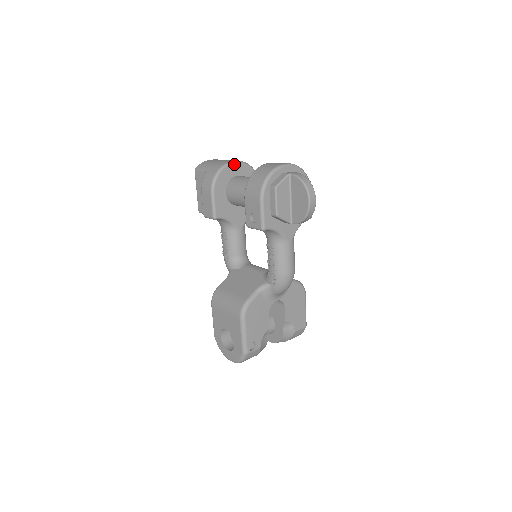
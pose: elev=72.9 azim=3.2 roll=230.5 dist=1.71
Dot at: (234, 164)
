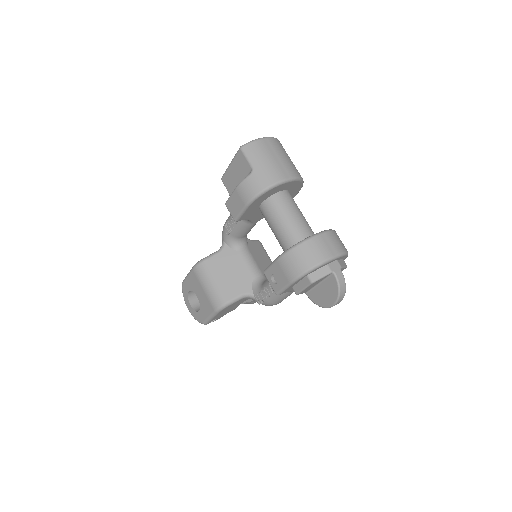
Dot at: (287, 183)
